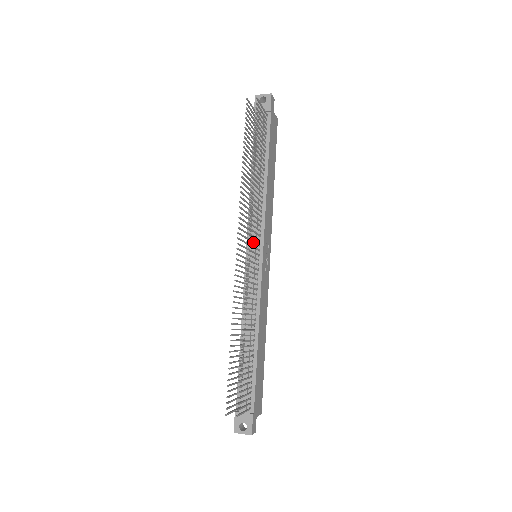
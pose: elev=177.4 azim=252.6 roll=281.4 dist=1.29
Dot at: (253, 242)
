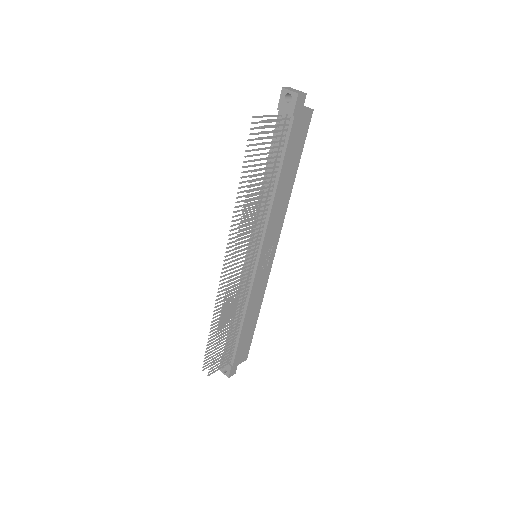
Dot at: (244, 256)
